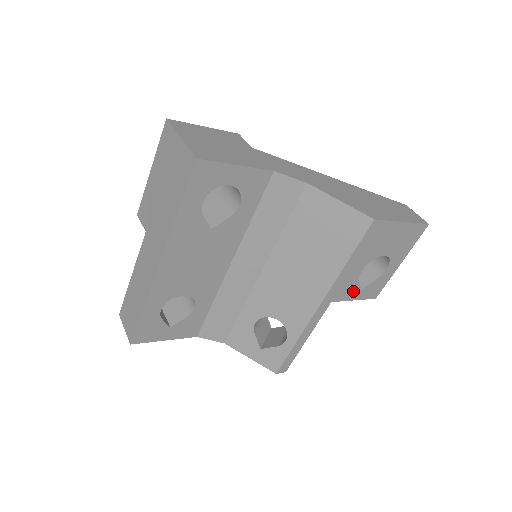
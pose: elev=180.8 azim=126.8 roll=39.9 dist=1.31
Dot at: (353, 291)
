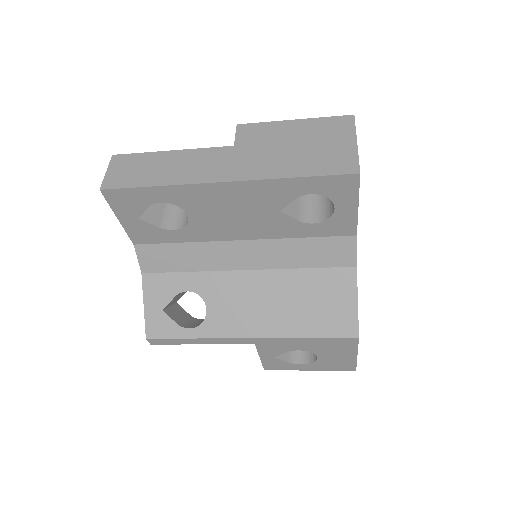
Dot at: (271, 353)
